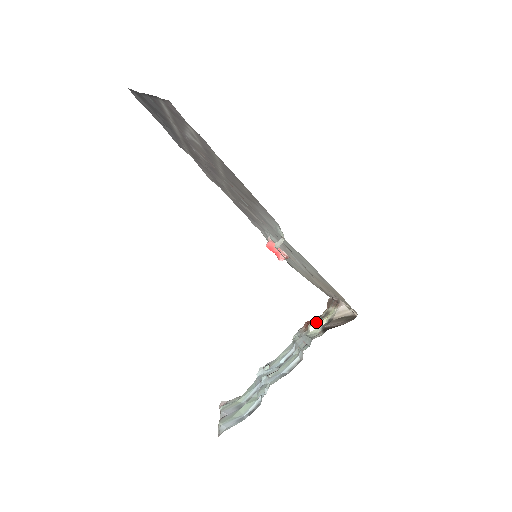
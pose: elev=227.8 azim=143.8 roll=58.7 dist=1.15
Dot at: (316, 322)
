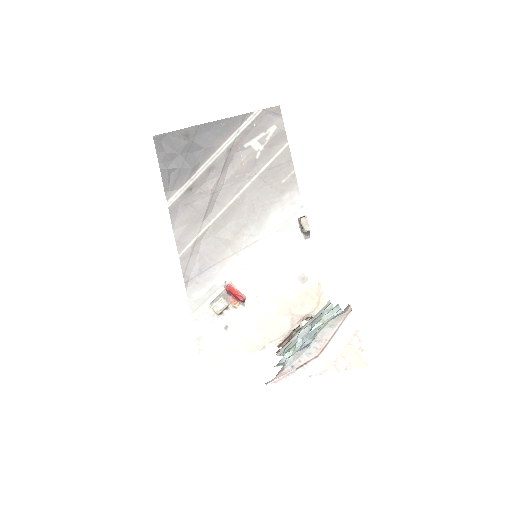
Dot at: occluded
